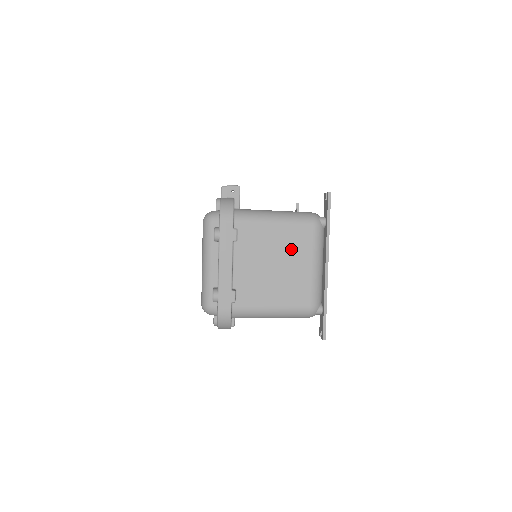
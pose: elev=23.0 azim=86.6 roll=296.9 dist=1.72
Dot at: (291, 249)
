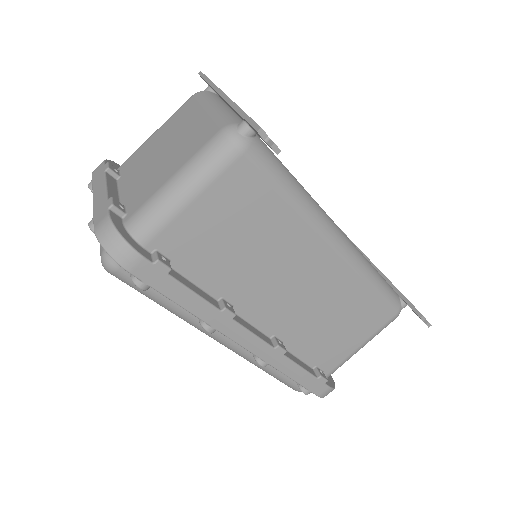
Dot at: (176, 127)
